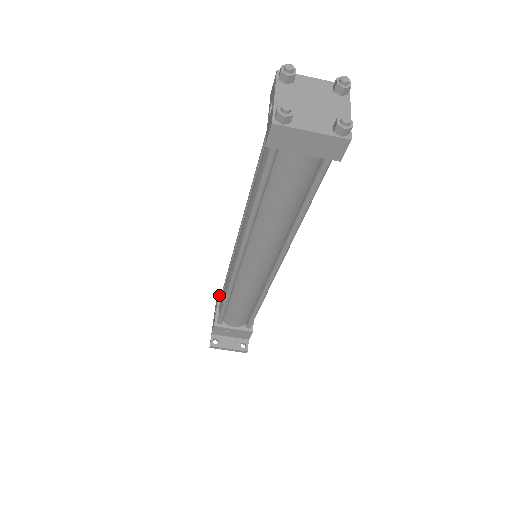
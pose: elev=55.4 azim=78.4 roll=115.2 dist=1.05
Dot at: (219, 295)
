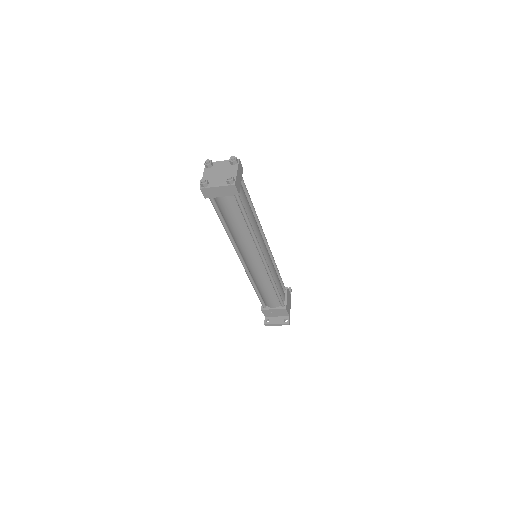
Dot at: occluded
